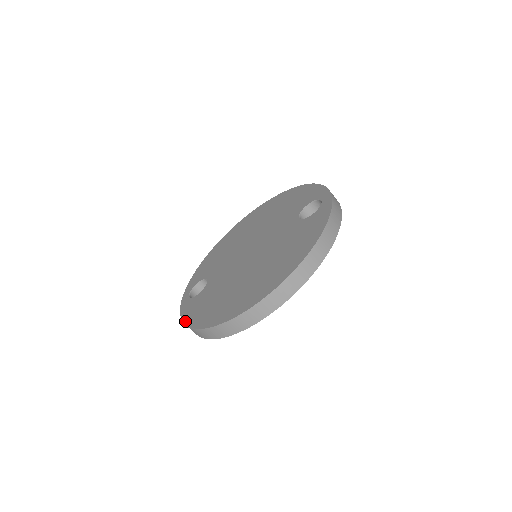
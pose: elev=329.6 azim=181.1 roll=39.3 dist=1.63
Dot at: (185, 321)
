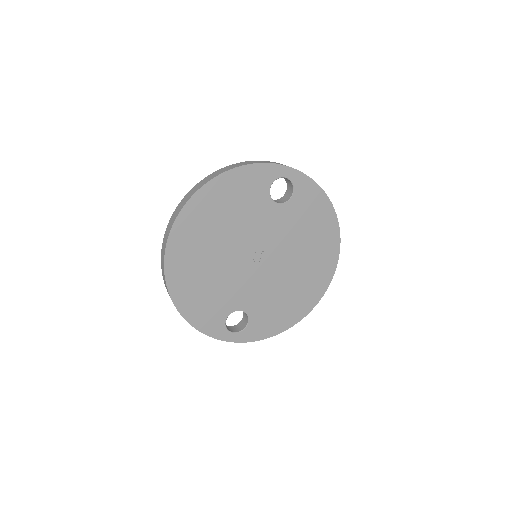
Dot at: occluded
